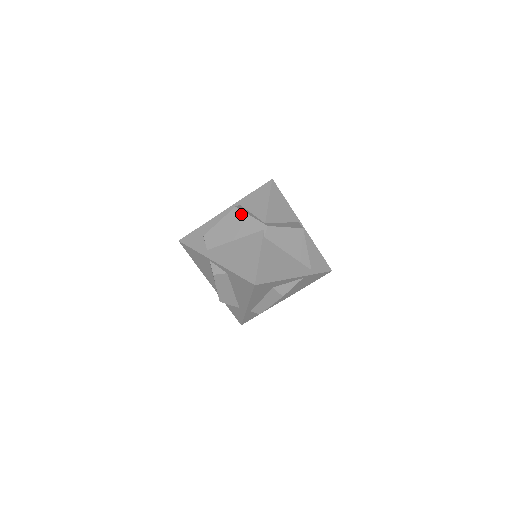
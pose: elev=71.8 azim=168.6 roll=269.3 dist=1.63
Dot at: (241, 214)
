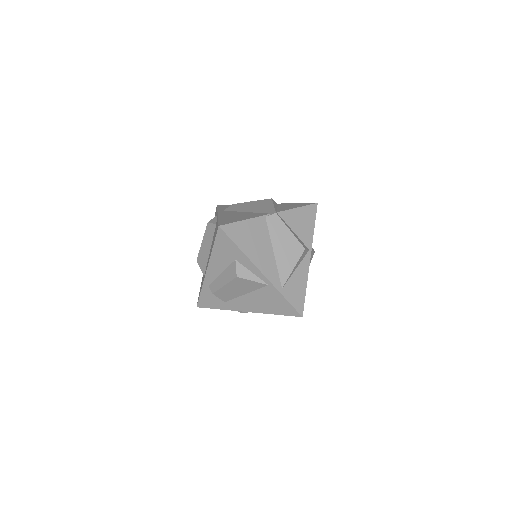
Dot at: (269, 202)
